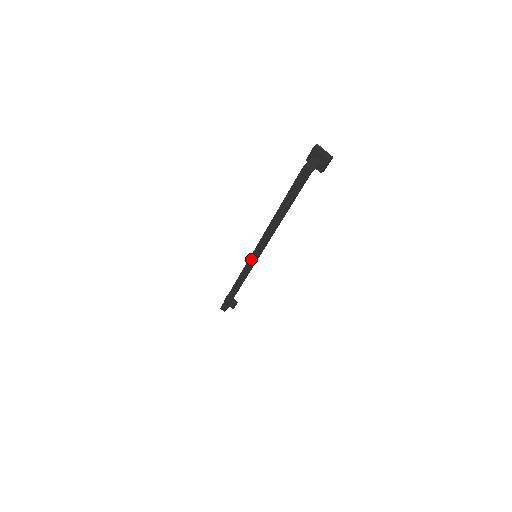
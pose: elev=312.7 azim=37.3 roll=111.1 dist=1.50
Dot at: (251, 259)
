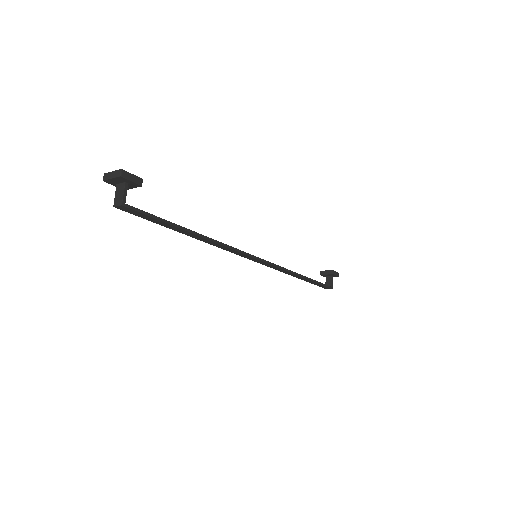
Dot at: (257, 262)
